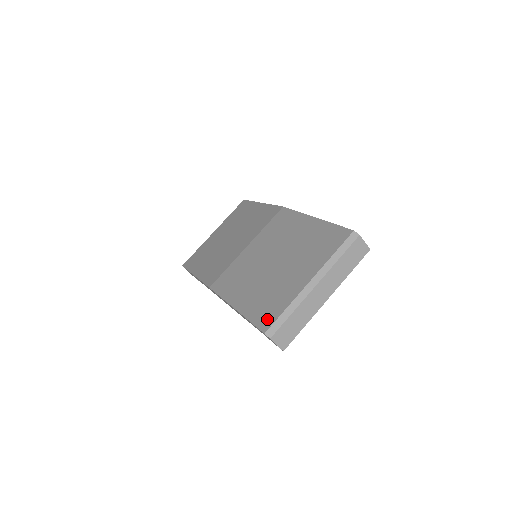
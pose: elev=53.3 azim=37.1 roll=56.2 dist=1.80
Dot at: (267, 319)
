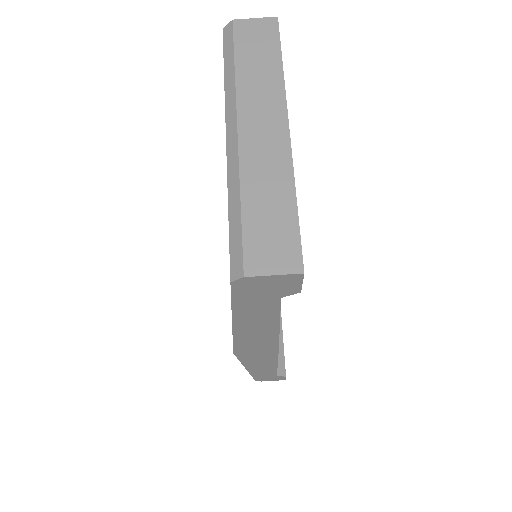
Dot at: occluded
